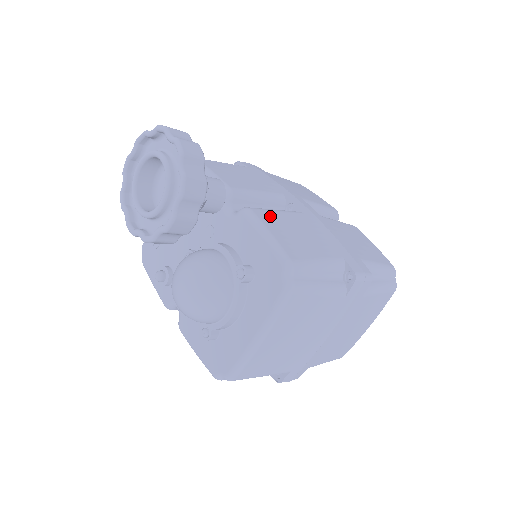
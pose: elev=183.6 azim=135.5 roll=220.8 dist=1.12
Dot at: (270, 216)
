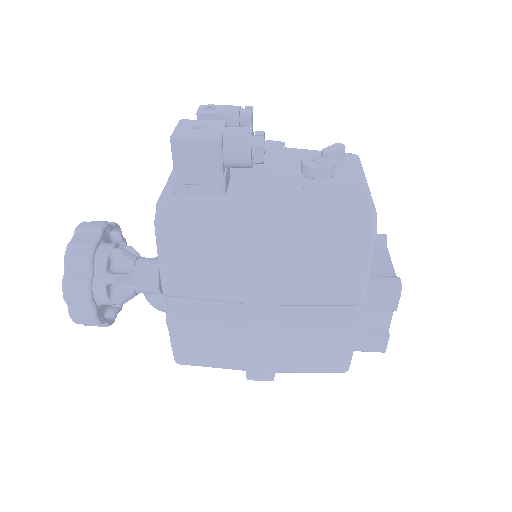
Dot at: (189, 330)
